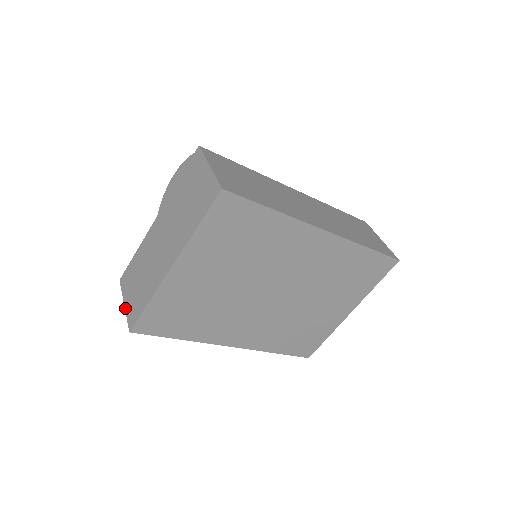
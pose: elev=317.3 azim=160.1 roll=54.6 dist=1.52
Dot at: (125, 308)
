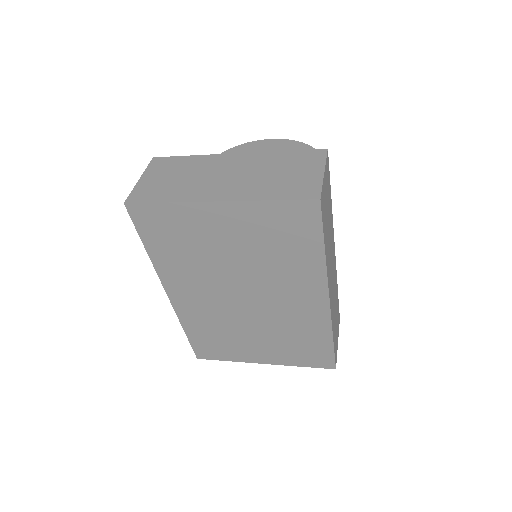
Dot at: (138, 182)
